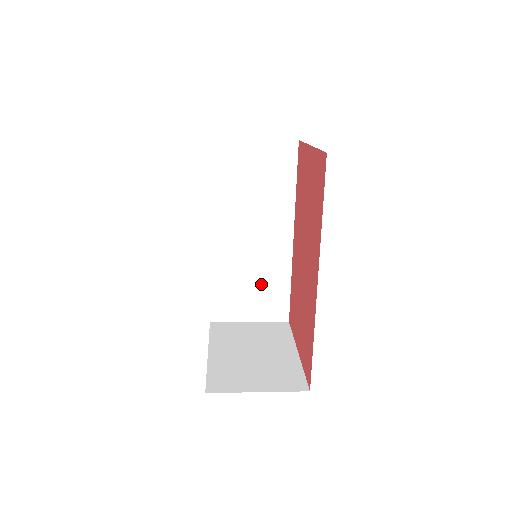
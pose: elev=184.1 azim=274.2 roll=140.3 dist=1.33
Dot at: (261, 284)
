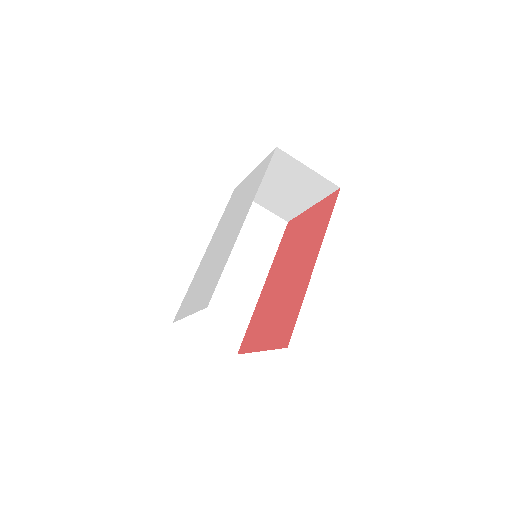
Dot at: (228, 309)
